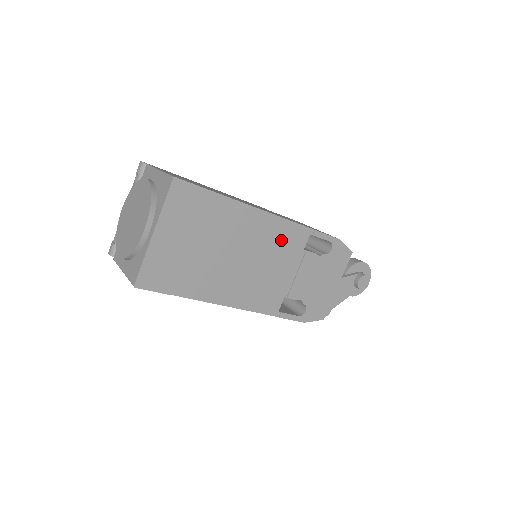
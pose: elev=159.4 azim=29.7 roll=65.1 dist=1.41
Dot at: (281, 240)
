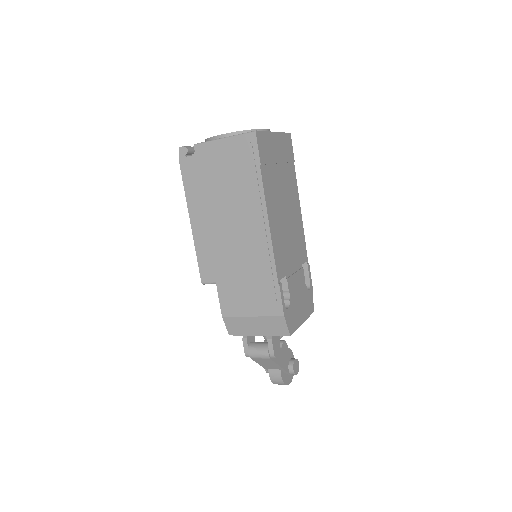
Dot at: (298, 239)
